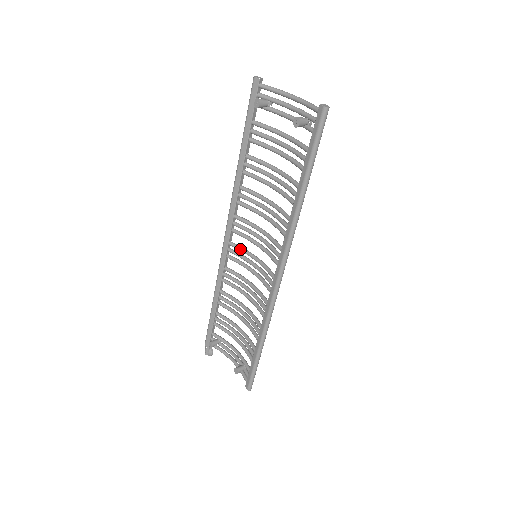
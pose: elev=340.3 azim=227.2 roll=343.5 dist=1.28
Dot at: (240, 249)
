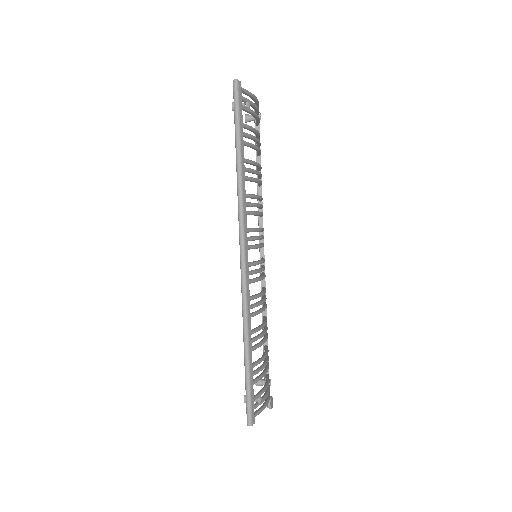
Dot at: occluded
